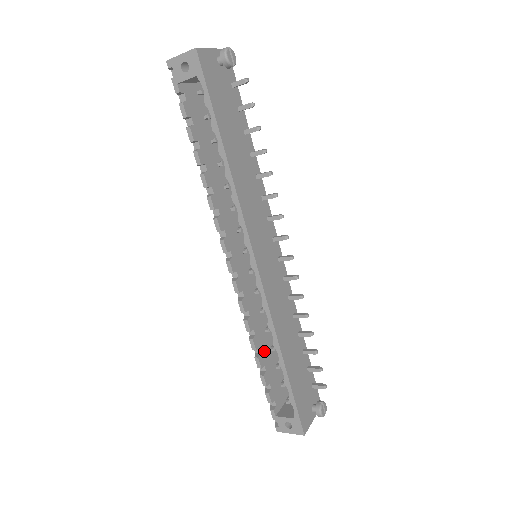
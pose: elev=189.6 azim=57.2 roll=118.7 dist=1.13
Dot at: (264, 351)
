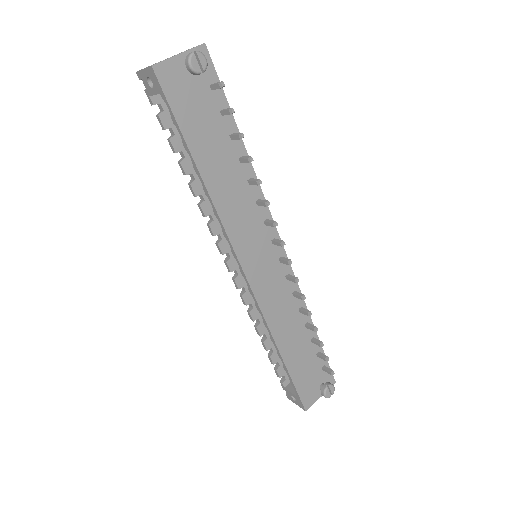
Dot at: occluded
